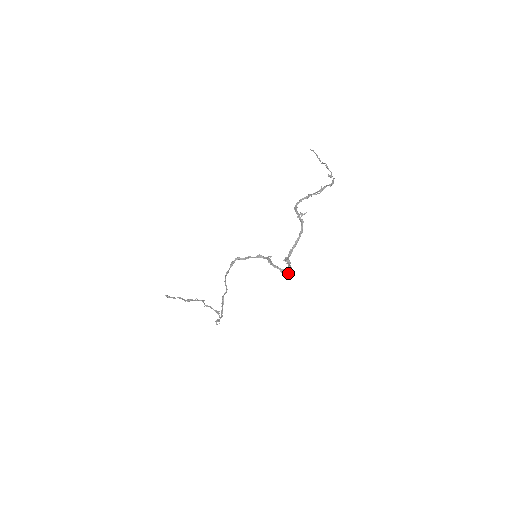
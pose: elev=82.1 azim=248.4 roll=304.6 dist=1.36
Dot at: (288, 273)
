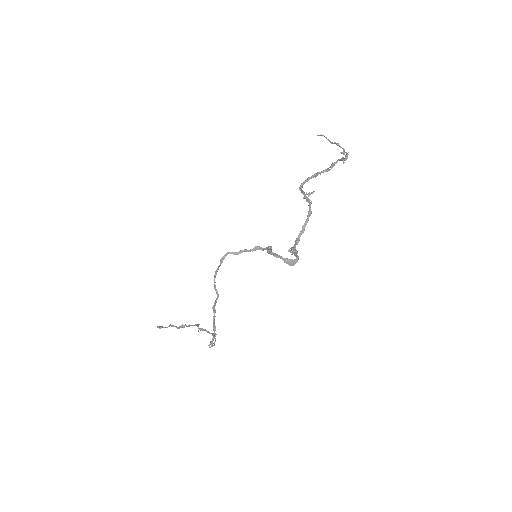
Dot at: (294, 263)
